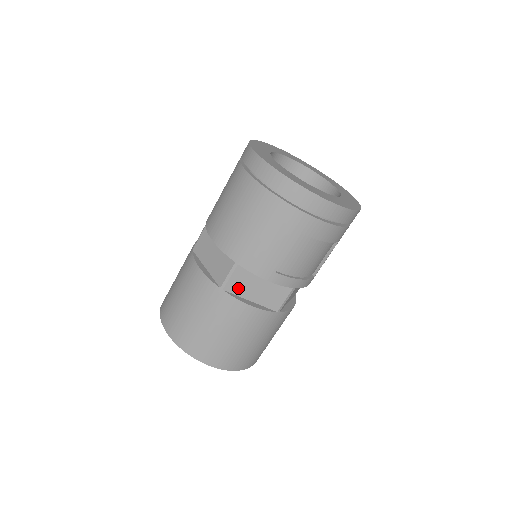
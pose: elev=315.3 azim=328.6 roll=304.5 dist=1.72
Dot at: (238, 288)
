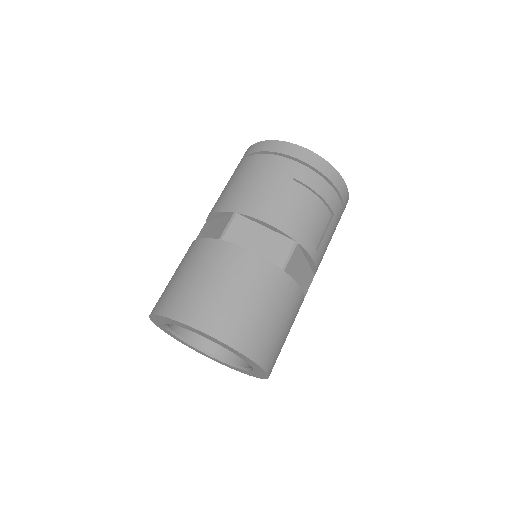
Dot at: (238, 239)
